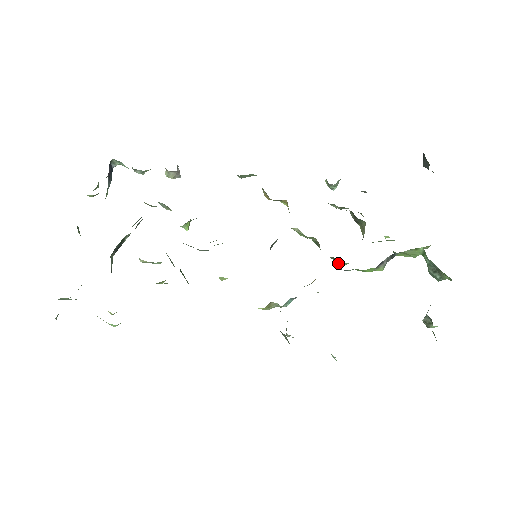
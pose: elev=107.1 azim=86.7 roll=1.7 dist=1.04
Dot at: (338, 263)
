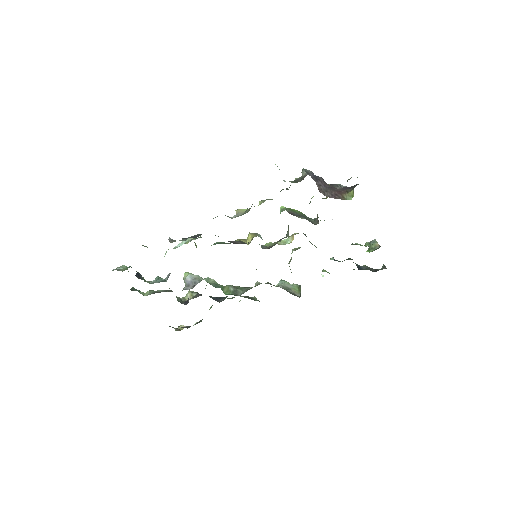
Dot at: occluded
